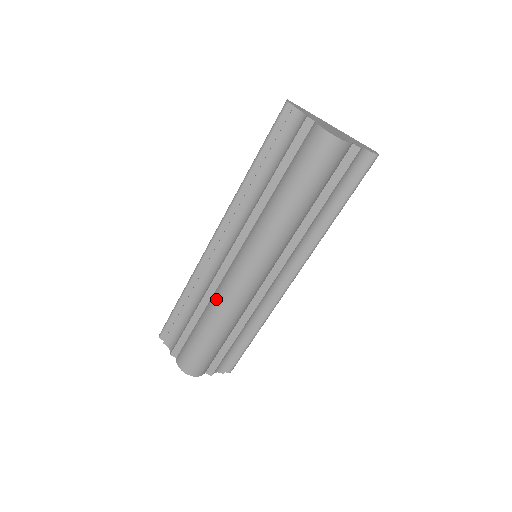
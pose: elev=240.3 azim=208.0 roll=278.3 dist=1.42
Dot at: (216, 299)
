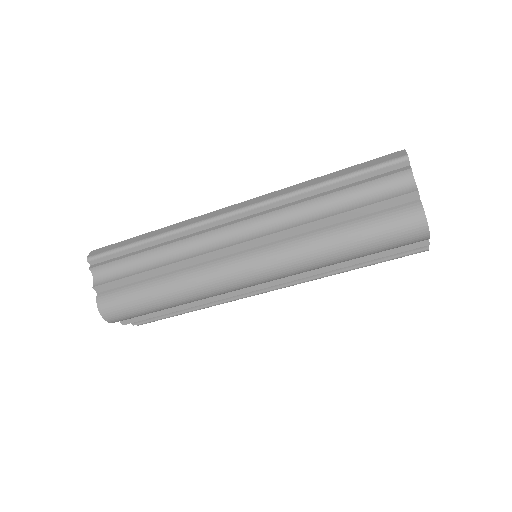
Dot at: (192, 275)
